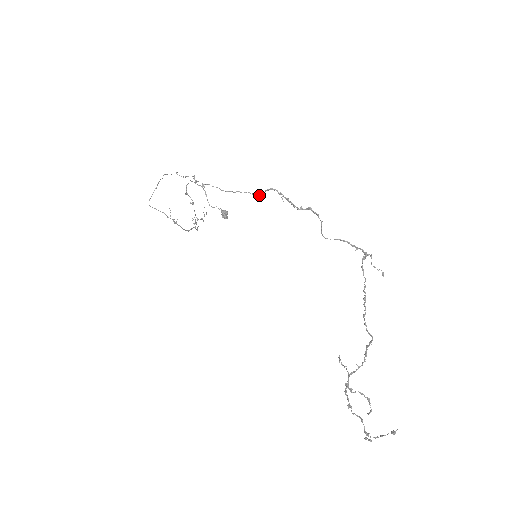
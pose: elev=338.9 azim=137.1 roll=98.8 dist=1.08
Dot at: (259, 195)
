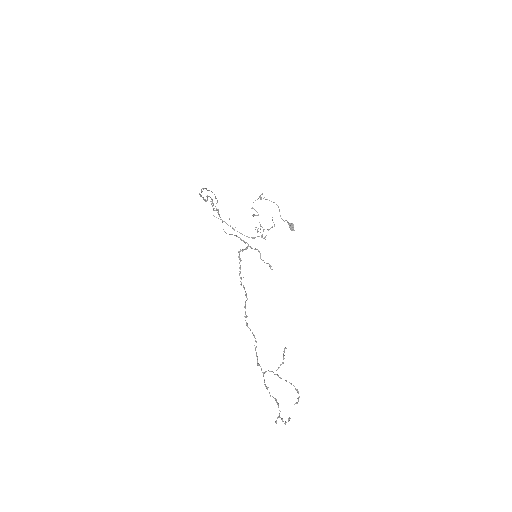
Dot at: (206, 201)
